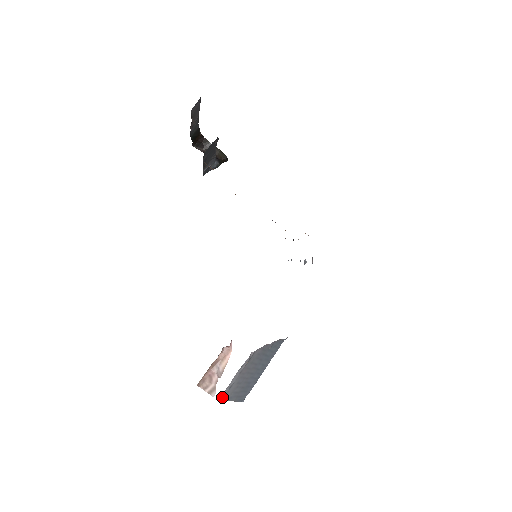
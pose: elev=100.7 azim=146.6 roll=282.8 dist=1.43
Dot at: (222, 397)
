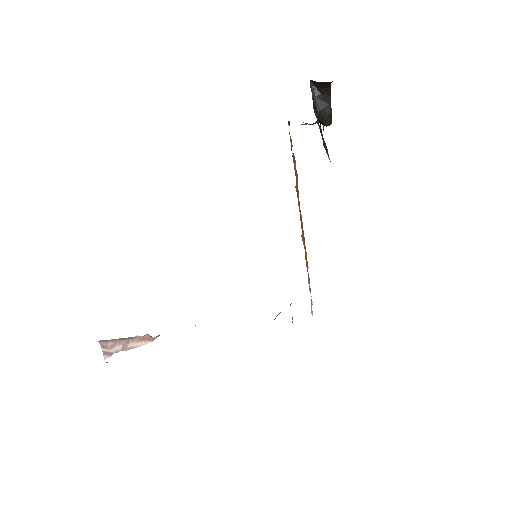
Dot at: occluded
